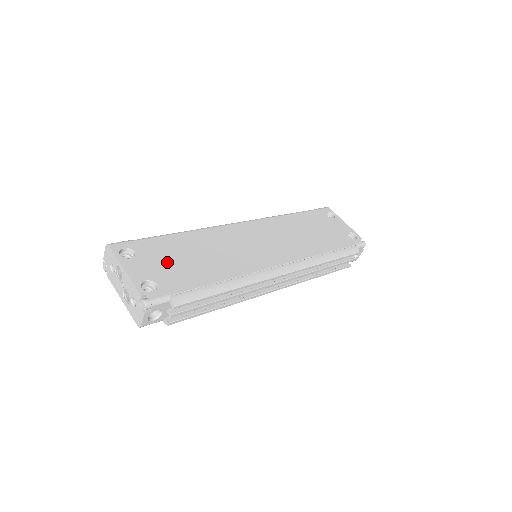
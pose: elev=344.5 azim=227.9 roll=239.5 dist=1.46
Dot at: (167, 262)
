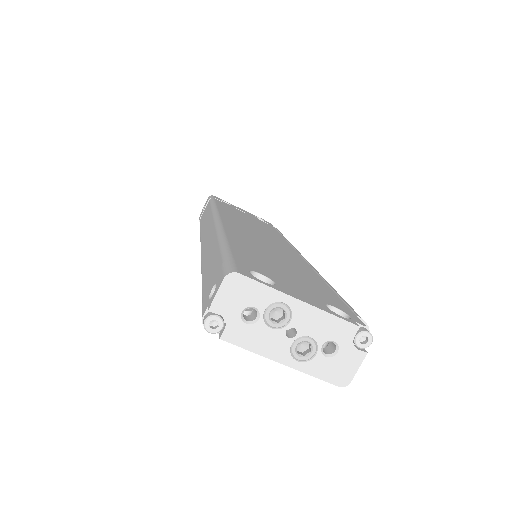
Dot at: (287, 277)
